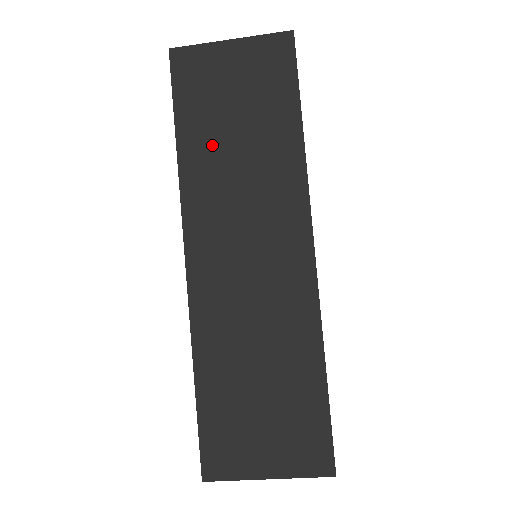
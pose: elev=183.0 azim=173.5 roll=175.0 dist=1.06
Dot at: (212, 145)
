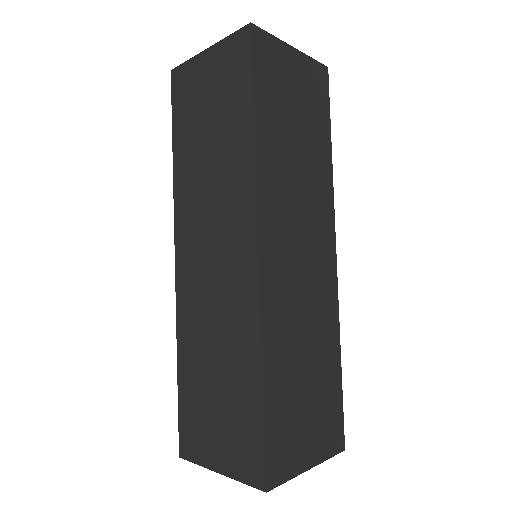
Dot at: (193, 153)
